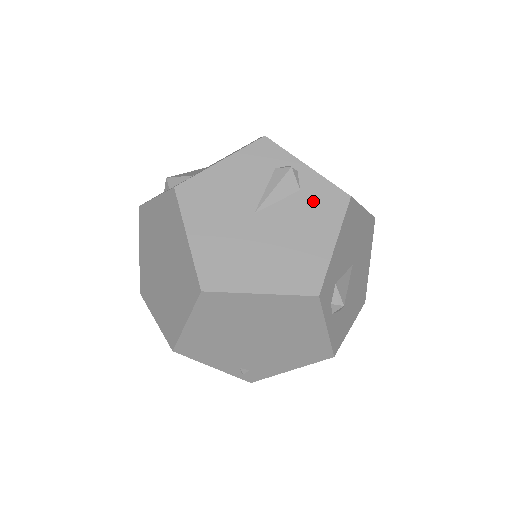
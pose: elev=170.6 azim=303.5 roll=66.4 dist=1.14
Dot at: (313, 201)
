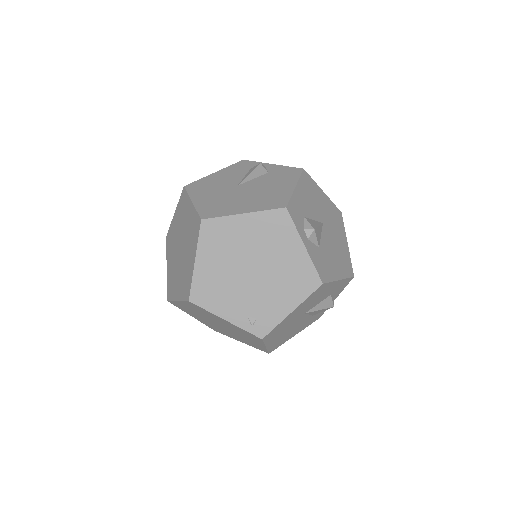
Dot at: (277, 175)
